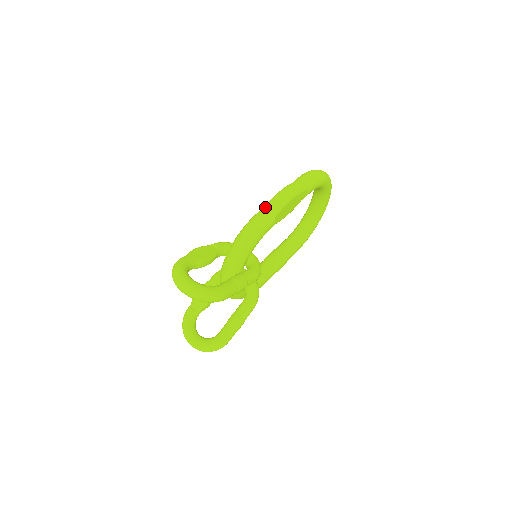
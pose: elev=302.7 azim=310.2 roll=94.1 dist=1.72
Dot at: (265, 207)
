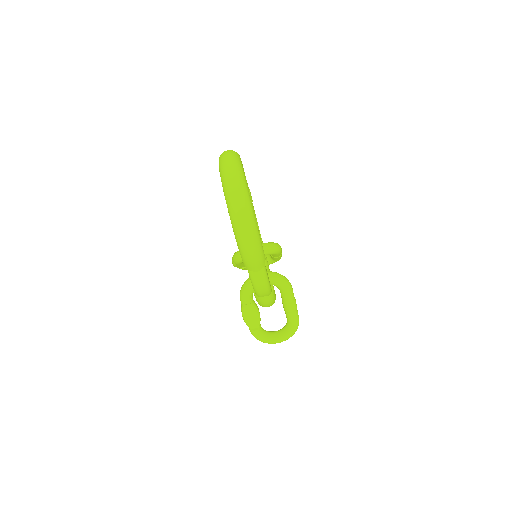
Dot at: (259, 298)
